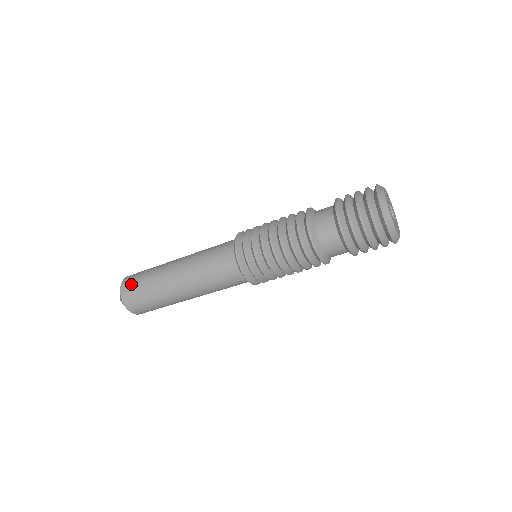
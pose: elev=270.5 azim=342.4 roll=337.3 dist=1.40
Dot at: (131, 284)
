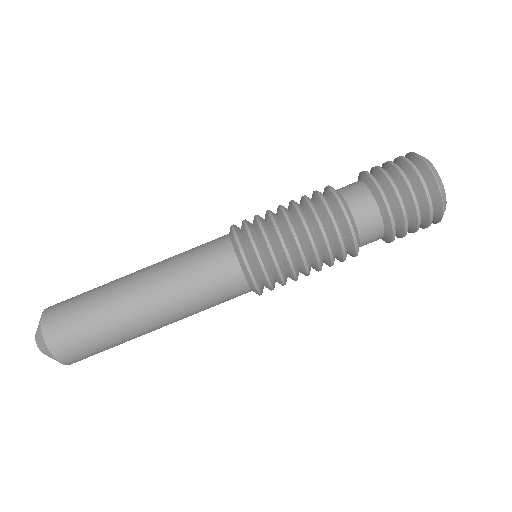
Dot at: (64, 301)
